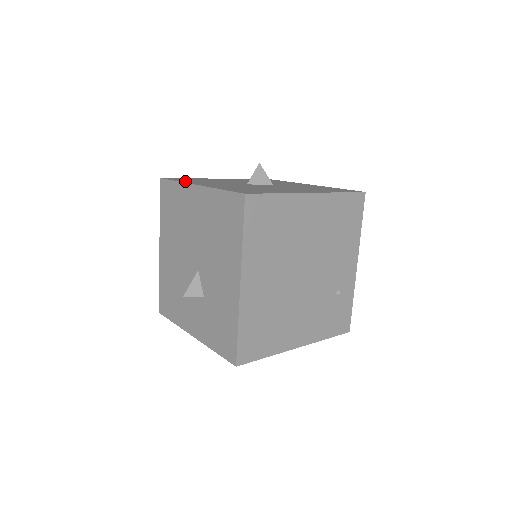
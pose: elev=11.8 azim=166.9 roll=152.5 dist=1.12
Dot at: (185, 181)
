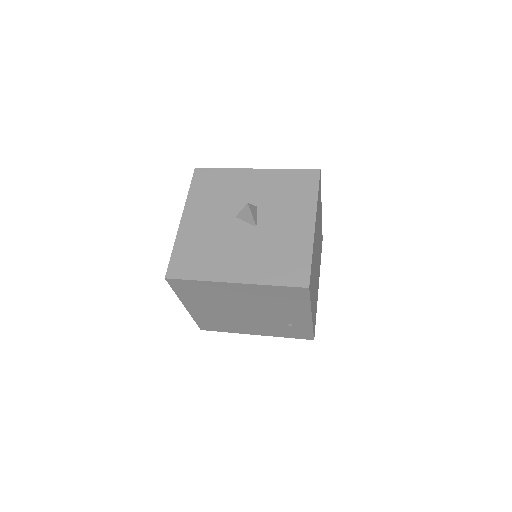
Dot at: (193, 194)
